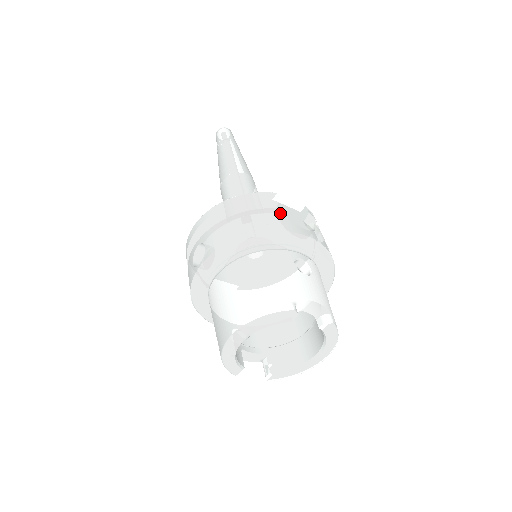
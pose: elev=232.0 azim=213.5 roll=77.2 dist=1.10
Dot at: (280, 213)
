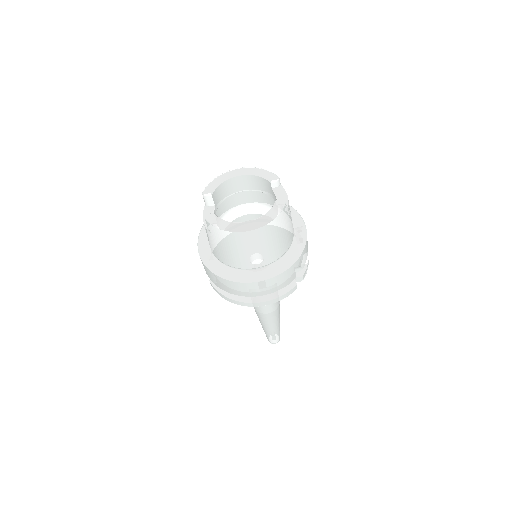
Dot at: occluded
